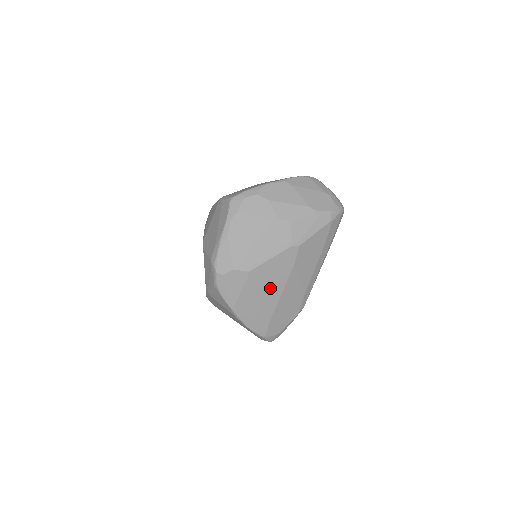
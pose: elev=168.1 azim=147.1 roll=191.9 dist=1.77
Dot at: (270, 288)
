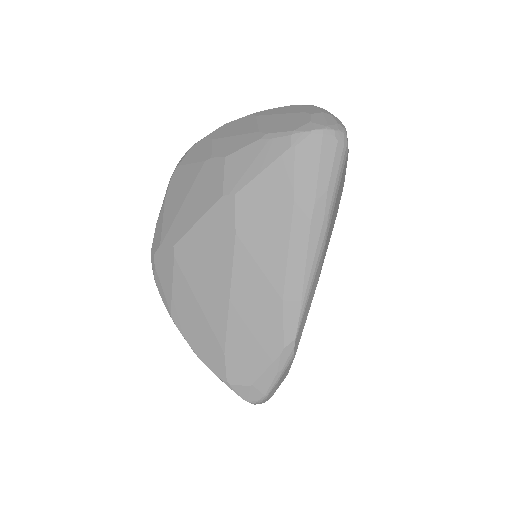
Dot at: (210, 279)
